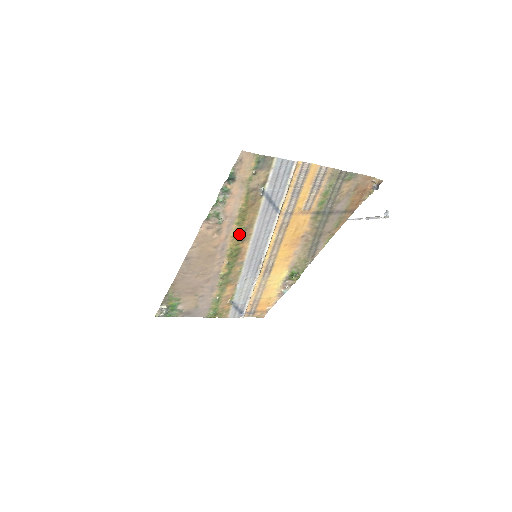
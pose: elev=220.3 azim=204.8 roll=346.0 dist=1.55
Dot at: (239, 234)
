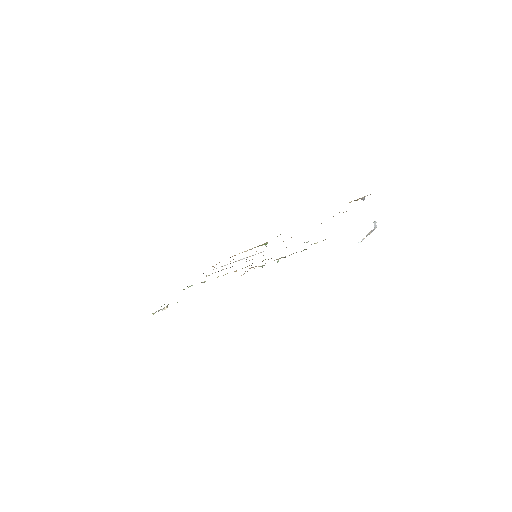
Dot at: occluded
